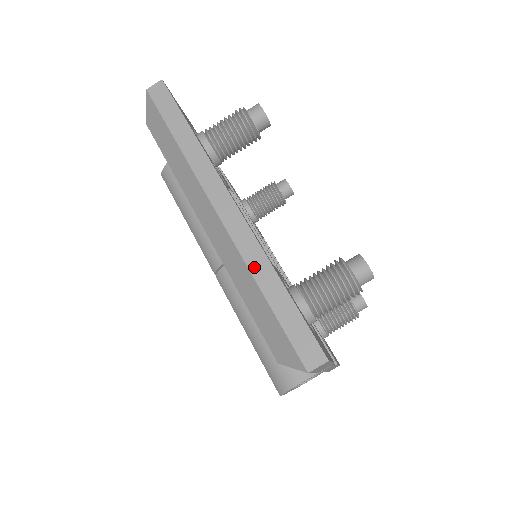
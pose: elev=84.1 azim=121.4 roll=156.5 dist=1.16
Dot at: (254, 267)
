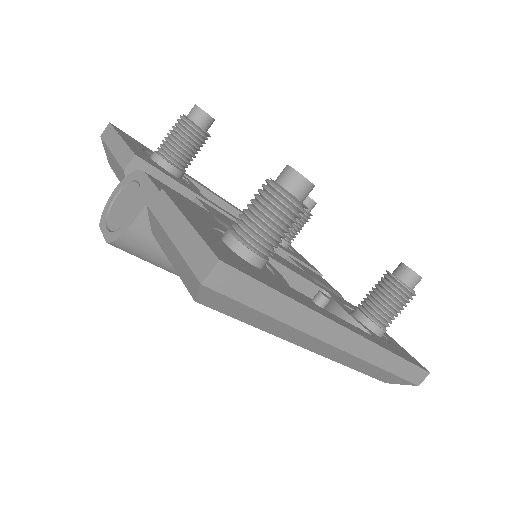
Dot at: (378, 362)
